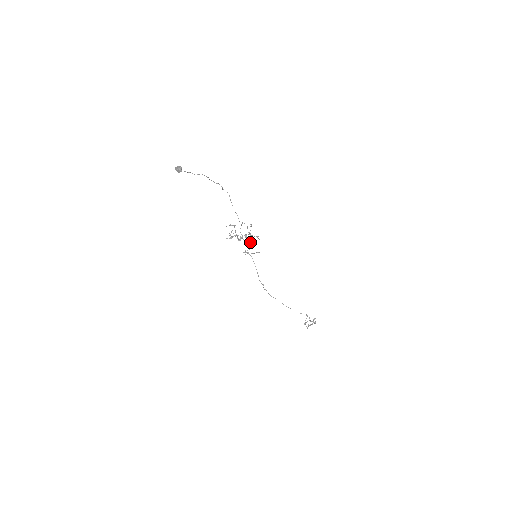
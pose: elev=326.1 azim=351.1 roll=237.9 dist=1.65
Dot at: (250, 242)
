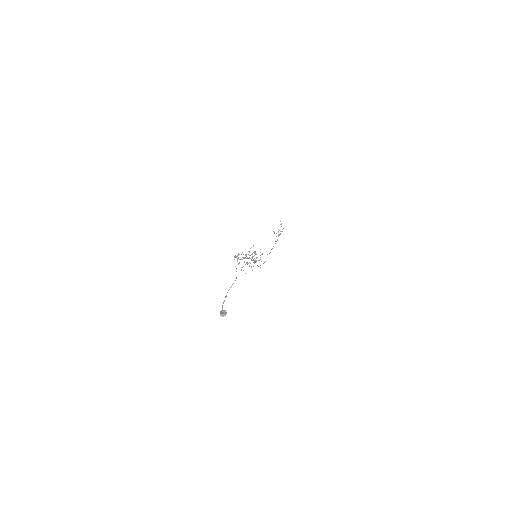
Dot at: occluded
